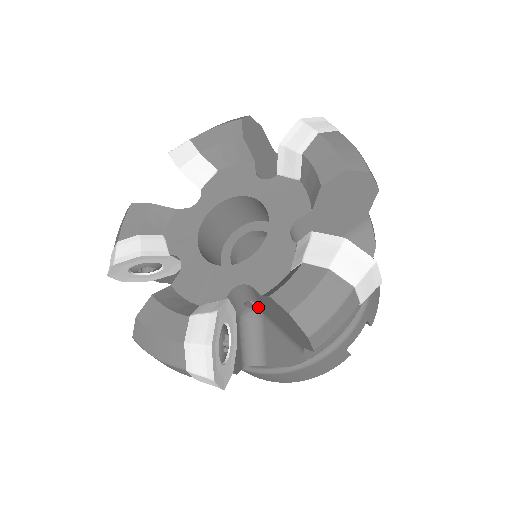
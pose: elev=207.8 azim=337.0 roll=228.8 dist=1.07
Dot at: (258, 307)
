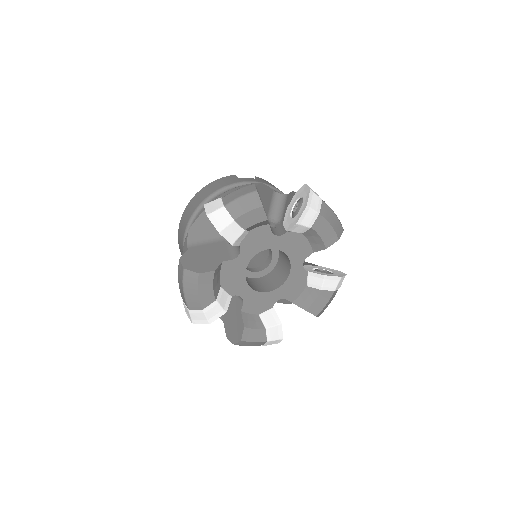
Dot at: occluded
